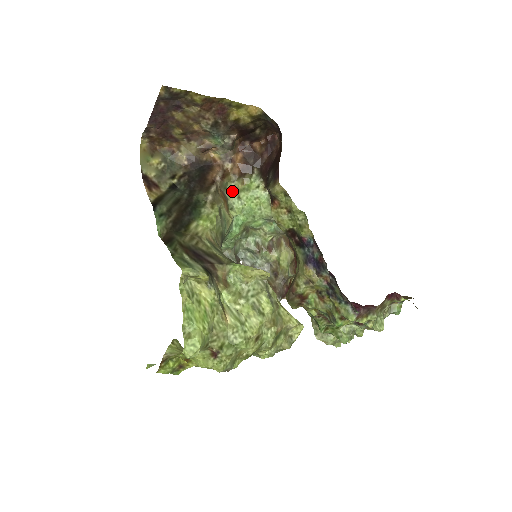
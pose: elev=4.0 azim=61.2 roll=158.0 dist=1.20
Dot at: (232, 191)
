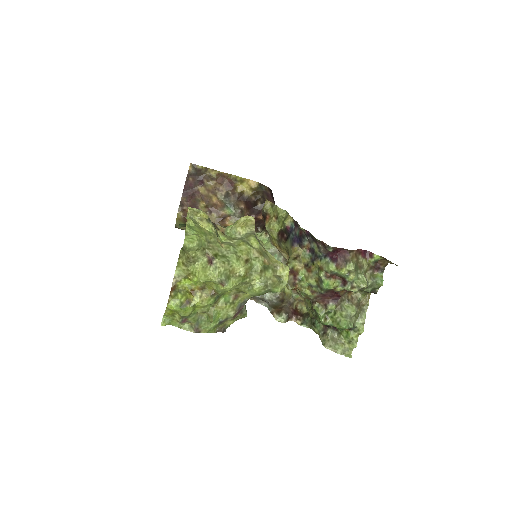
Dot at: occluded
